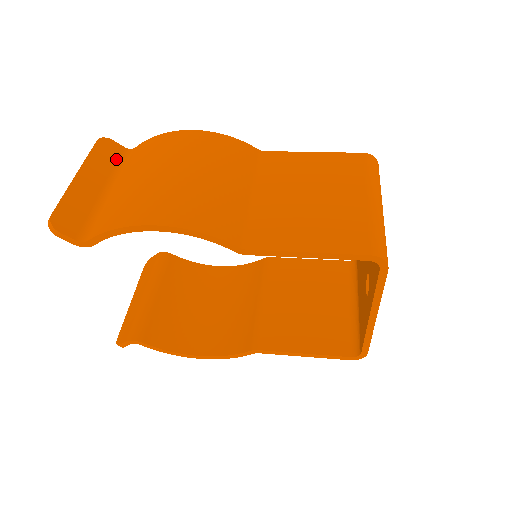
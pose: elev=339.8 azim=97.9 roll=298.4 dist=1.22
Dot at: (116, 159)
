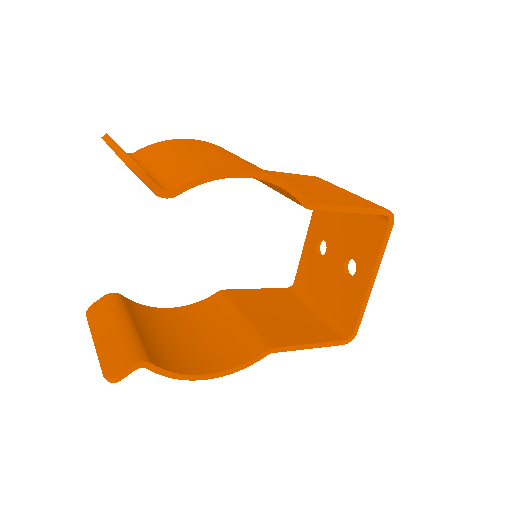
Dot at: occluded
